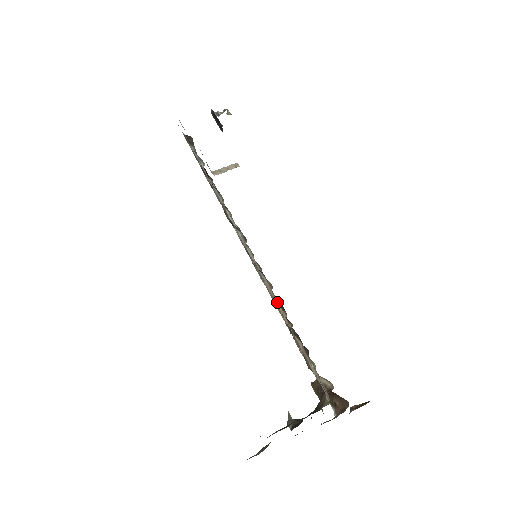
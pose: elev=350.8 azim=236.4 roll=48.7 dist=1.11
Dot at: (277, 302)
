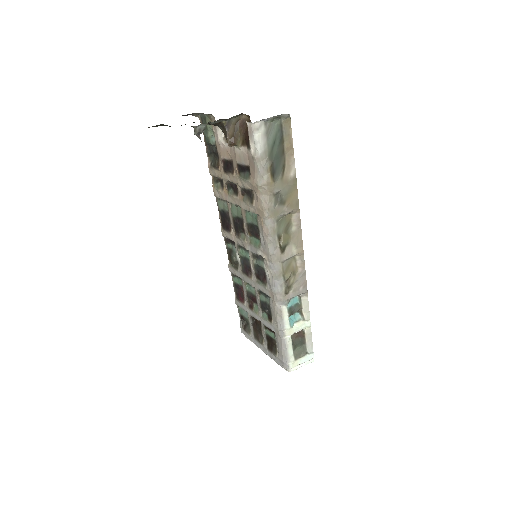
Dot at: (220, 188)
